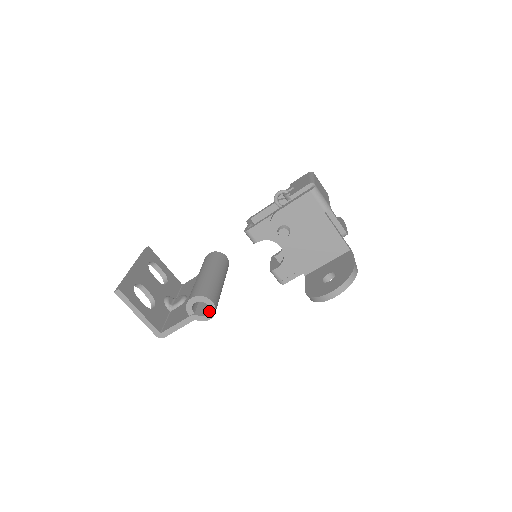
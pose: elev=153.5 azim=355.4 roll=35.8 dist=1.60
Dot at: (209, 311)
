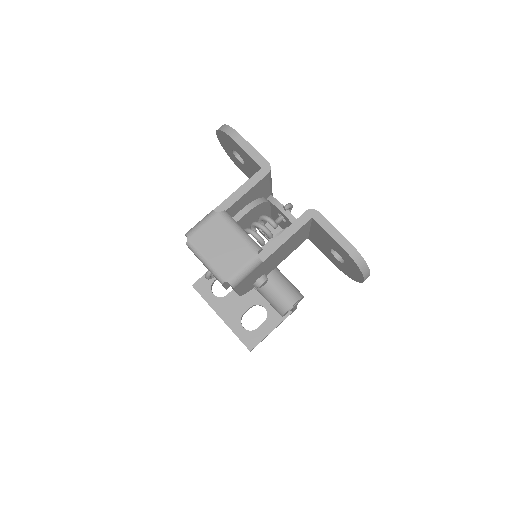
Dot at: occluded
